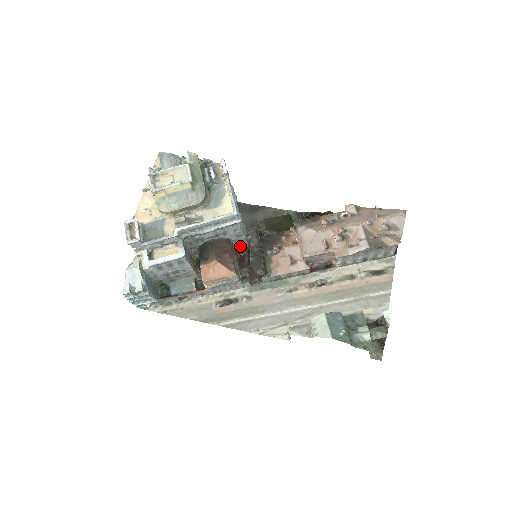
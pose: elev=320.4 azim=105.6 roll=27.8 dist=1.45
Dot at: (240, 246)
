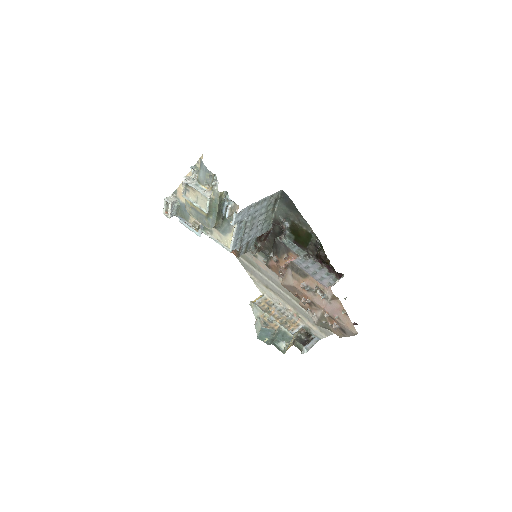
Dot at: occluded
